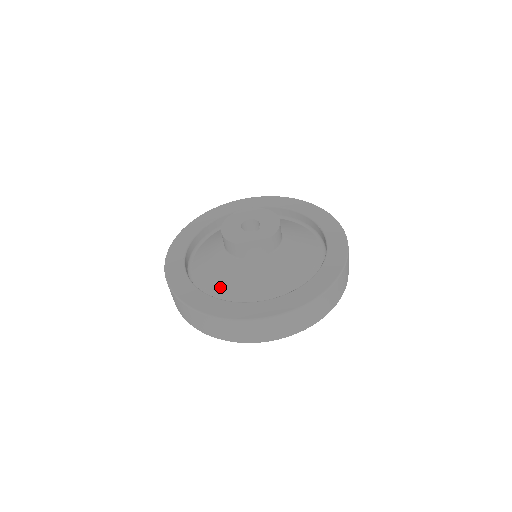
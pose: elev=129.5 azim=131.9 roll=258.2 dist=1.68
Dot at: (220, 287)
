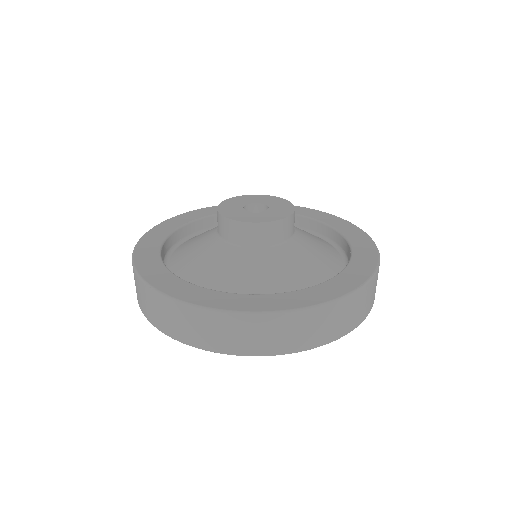
Dot at: (183, 257)
